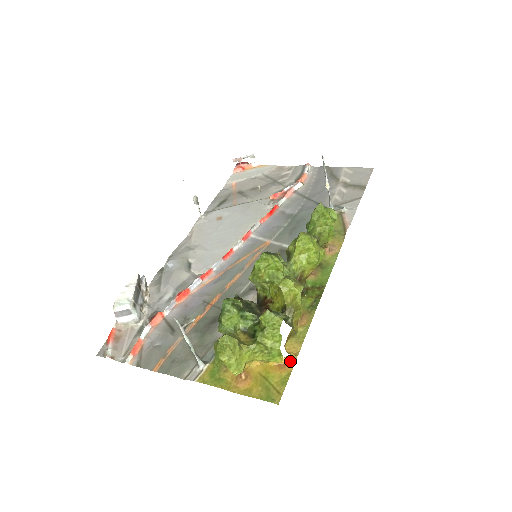
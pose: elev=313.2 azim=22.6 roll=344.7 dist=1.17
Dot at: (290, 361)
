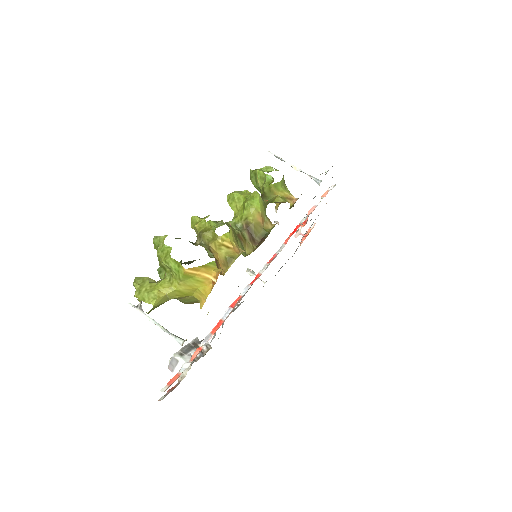
Dot at: occluded
